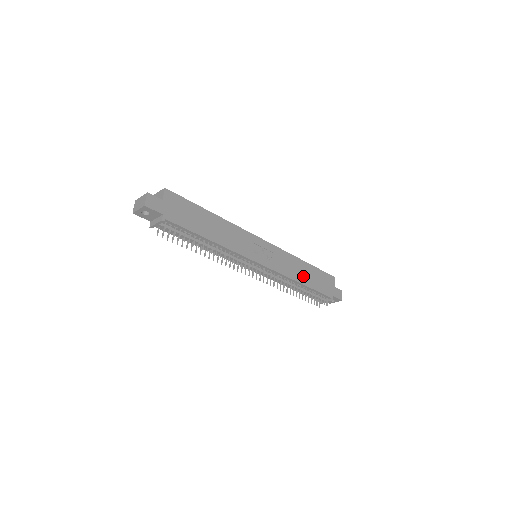
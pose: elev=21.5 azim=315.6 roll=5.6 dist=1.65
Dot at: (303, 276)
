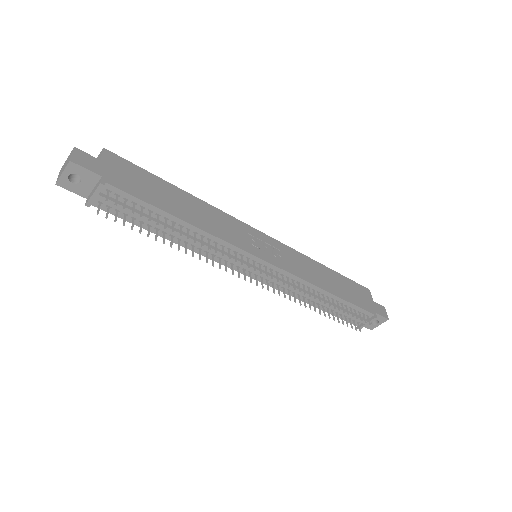
Dot at: (328, 283)
